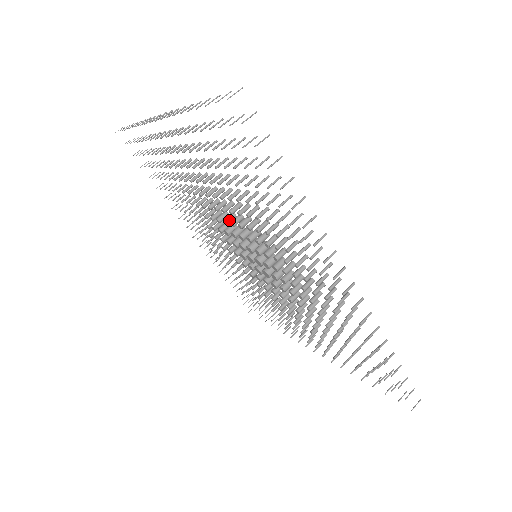
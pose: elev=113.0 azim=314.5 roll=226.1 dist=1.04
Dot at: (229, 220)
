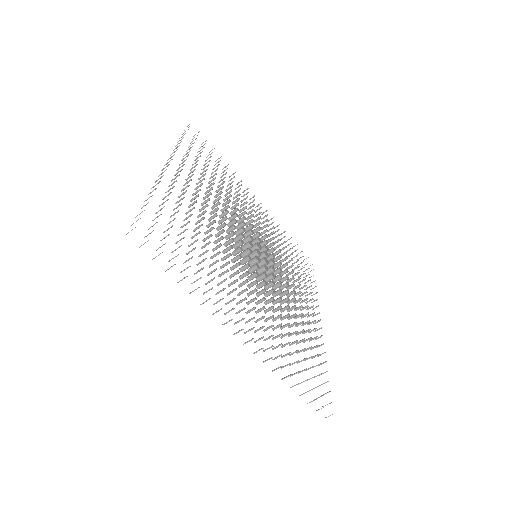
Dot at: occluded
